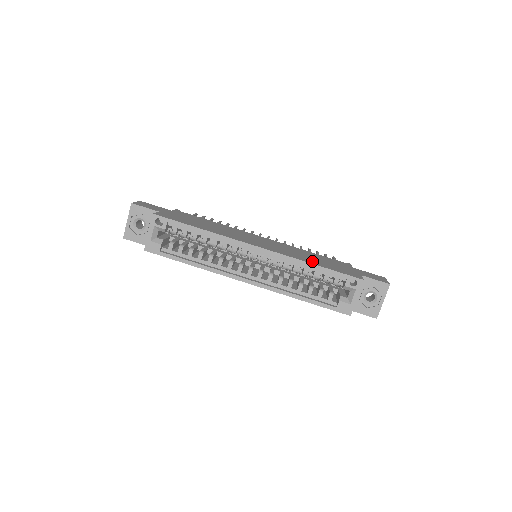
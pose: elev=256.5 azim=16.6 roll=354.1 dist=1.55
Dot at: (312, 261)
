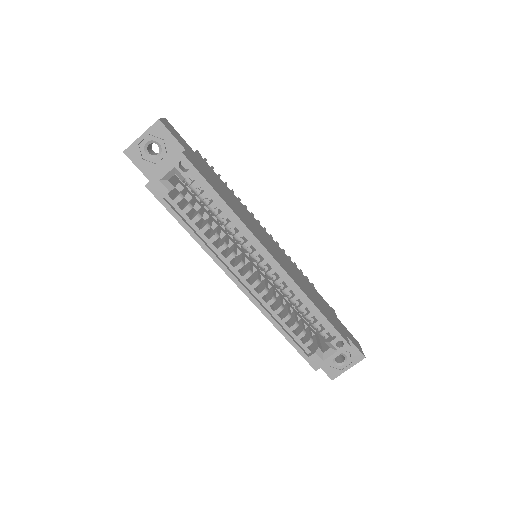
Dot at: (313, 299)
